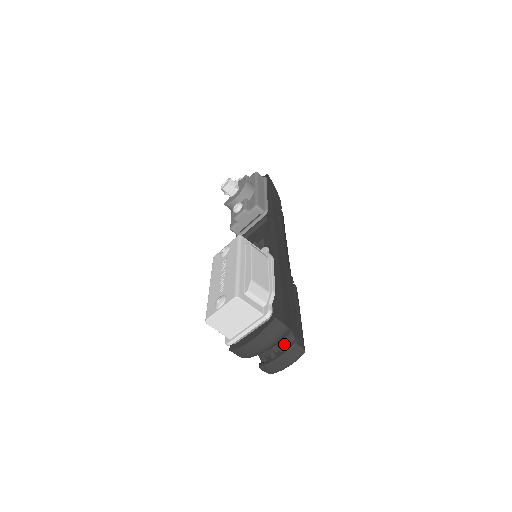
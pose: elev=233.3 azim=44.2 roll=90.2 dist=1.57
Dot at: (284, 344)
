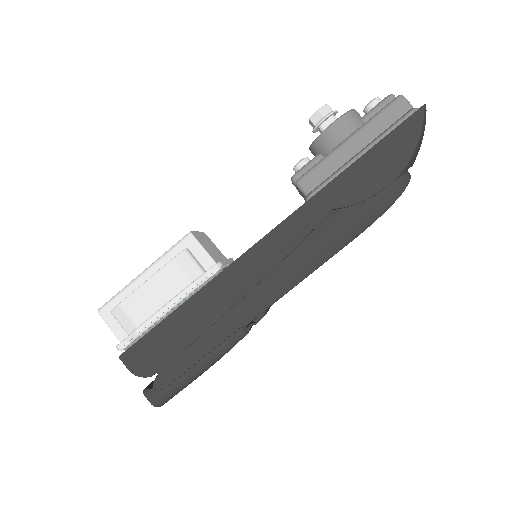
Dot at: occluded
